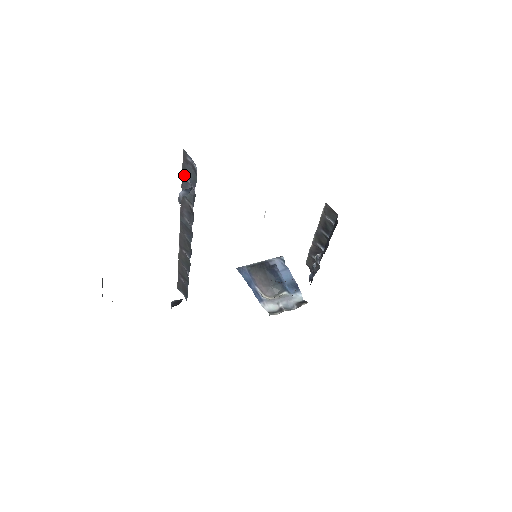
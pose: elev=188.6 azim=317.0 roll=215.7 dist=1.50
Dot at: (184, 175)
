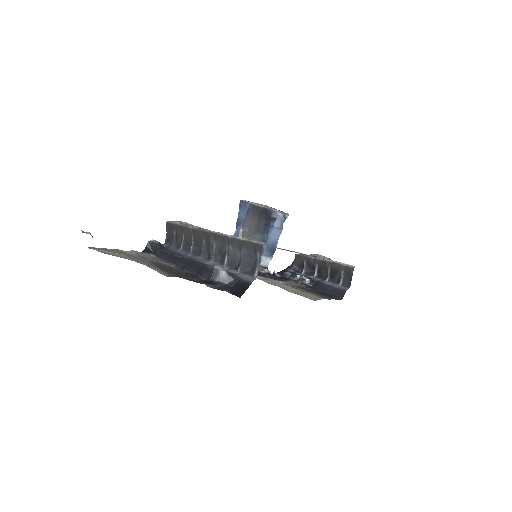
Dot at: (243, 245)
